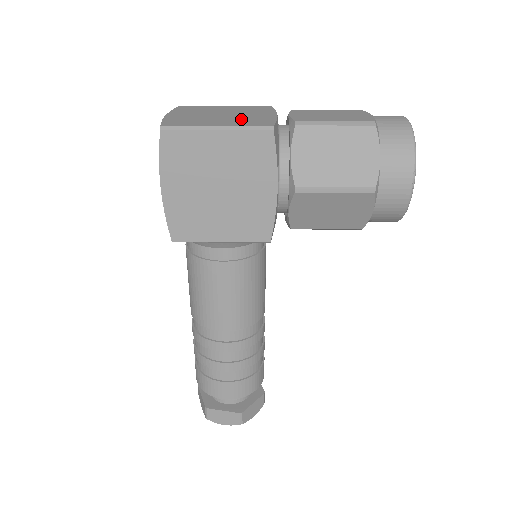
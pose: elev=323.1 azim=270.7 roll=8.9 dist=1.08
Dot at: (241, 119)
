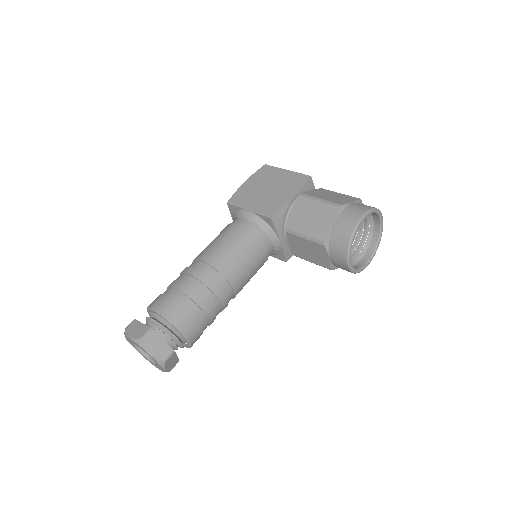
Dot at: occluded
